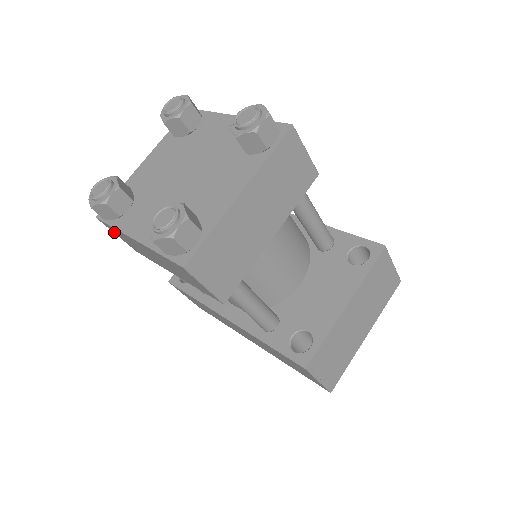
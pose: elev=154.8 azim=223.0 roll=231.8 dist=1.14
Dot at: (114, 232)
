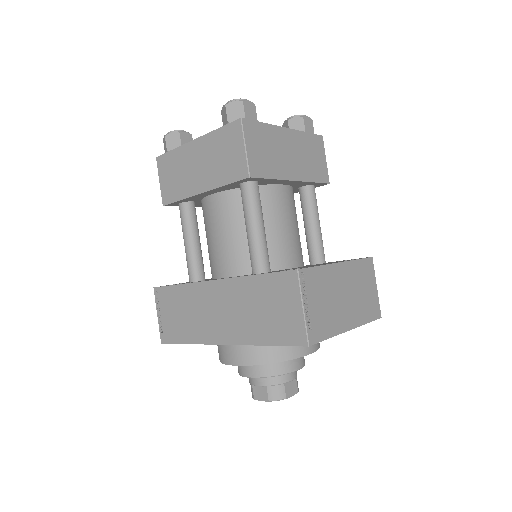
Dot at: (161, 173)
